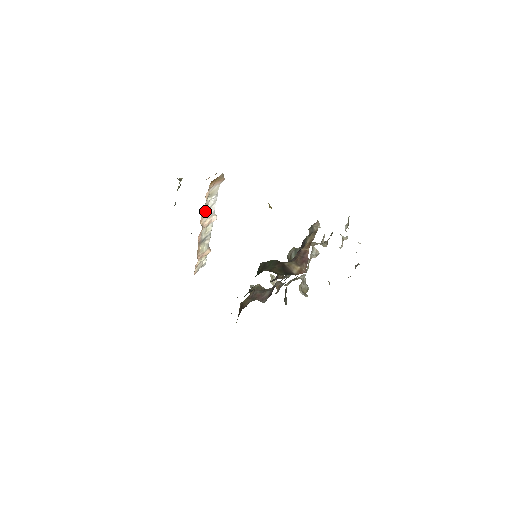
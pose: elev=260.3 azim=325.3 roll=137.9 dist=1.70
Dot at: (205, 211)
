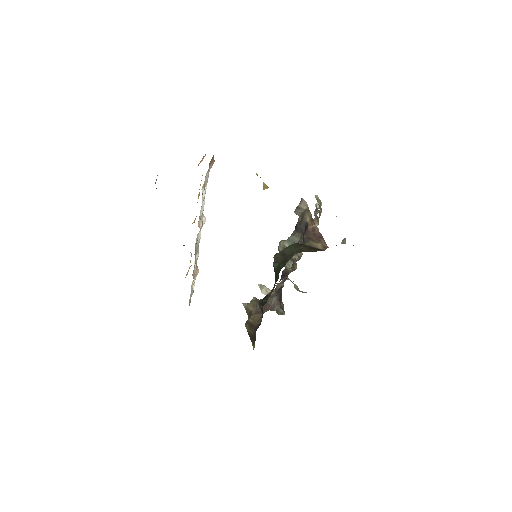
Dot at: occluded
